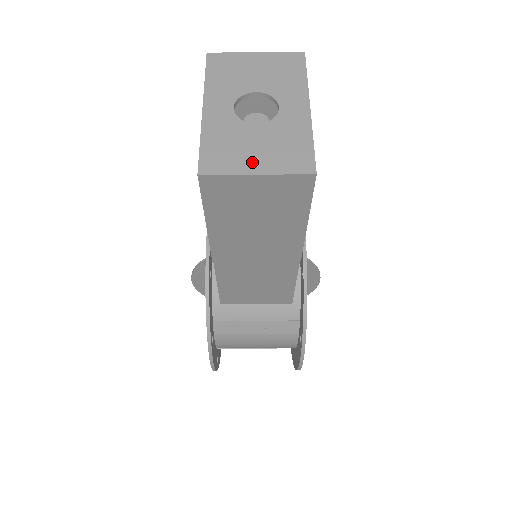
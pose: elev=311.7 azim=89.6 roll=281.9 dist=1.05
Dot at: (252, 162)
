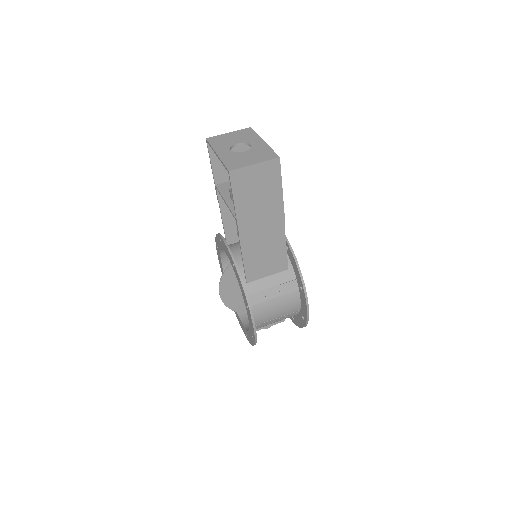
Dot at: (250, 162)
